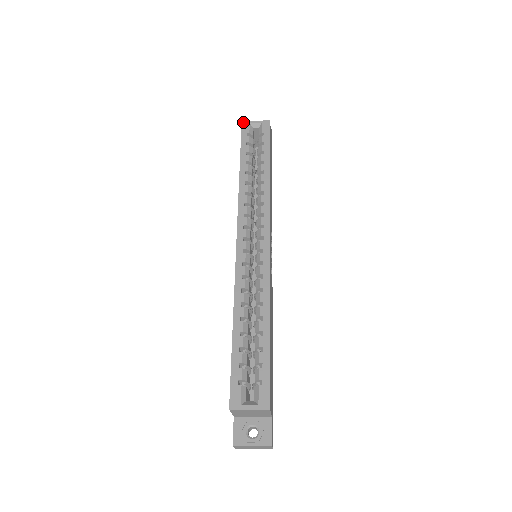
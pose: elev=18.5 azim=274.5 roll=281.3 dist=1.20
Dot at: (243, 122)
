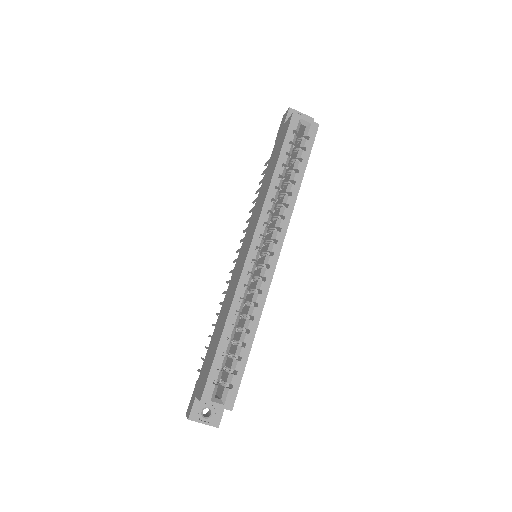
Dot at: (294, 114)
